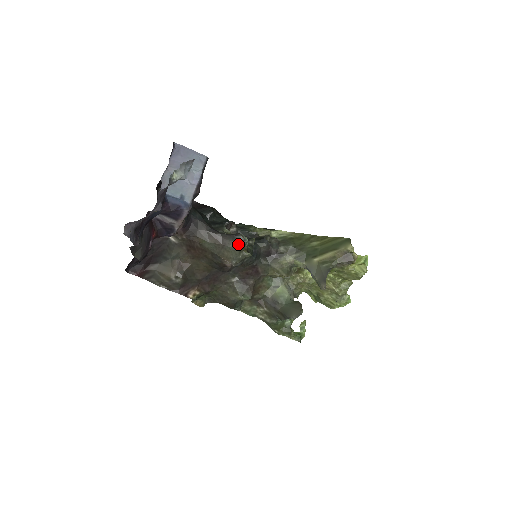
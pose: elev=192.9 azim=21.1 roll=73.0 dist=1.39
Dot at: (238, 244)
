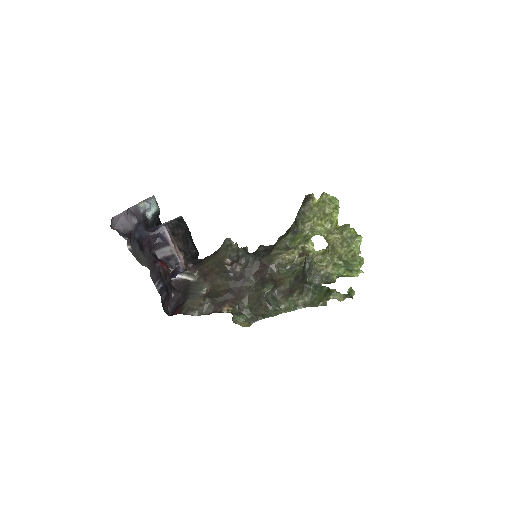
Dot at: (224, 244)
